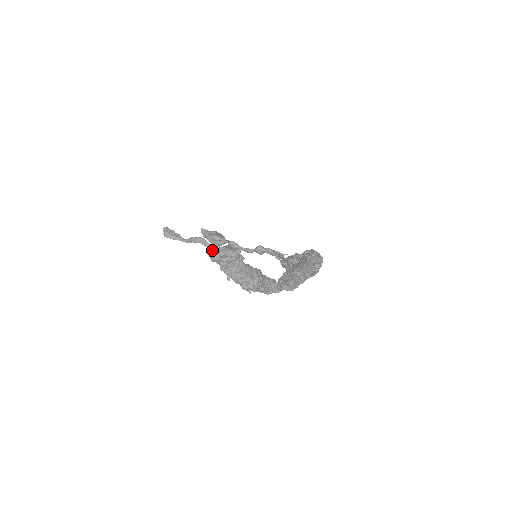
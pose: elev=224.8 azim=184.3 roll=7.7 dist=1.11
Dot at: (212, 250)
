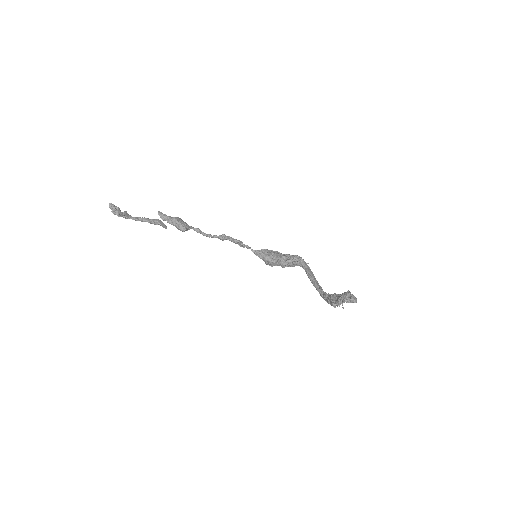
Dot at: (354, 299)
